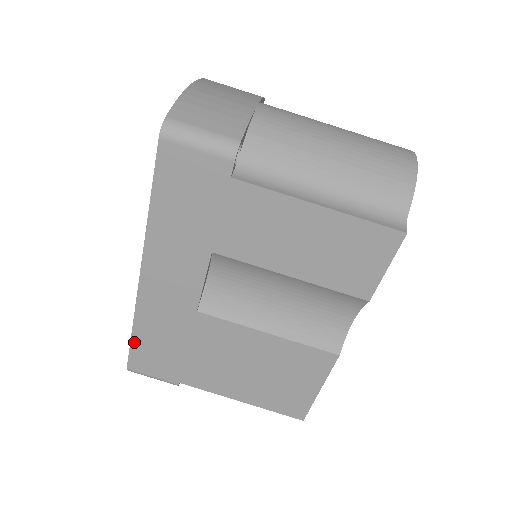
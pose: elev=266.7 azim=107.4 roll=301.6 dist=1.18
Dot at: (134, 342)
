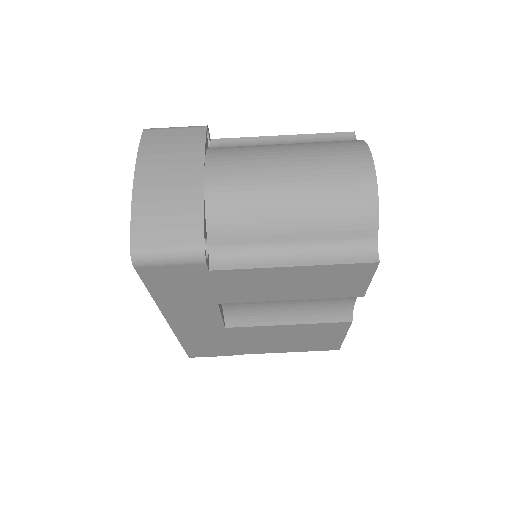
Dot at: (186, 348)
